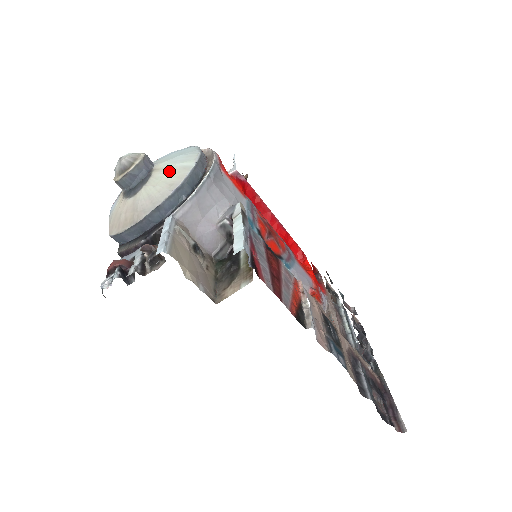
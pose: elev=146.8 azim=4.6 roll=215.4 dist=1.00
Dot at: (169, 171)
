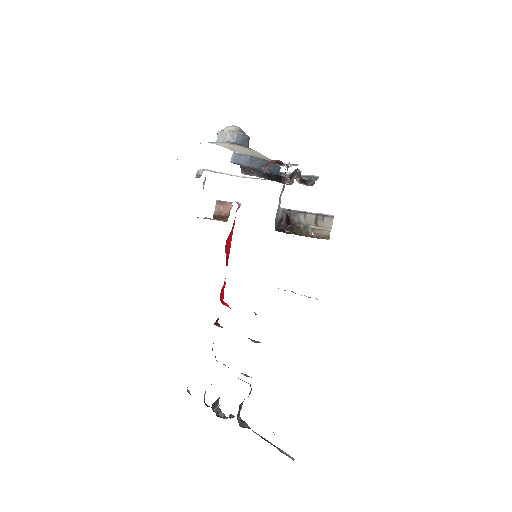
Dot at: occluded
